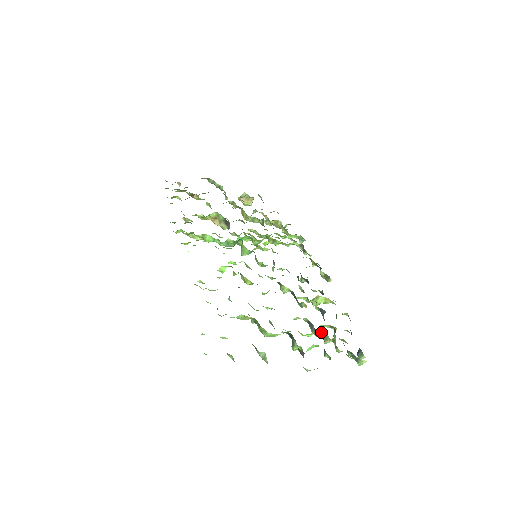
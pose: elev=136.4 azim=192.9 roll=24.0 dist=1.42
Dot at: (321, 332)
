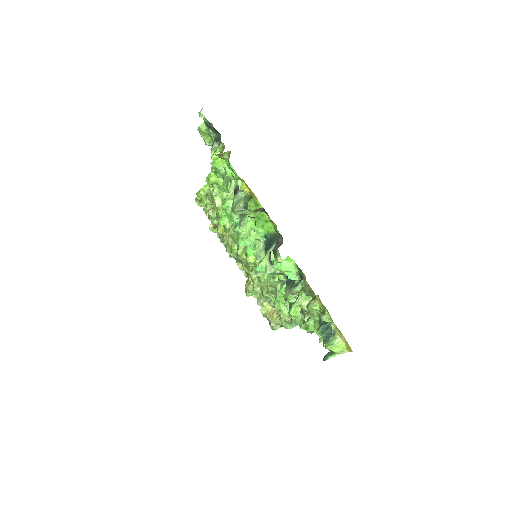
Dot at: occluded
